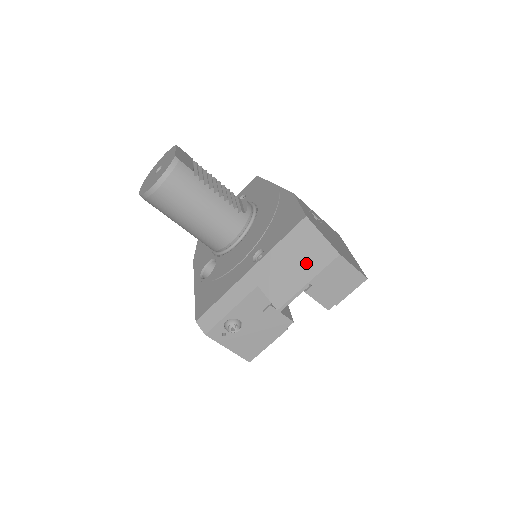
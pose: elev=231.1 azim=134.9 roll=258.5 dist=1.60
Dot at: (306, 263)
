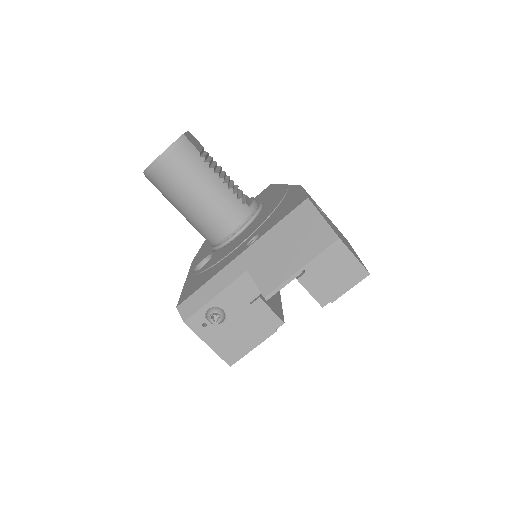
Dot at: (302, 247)
